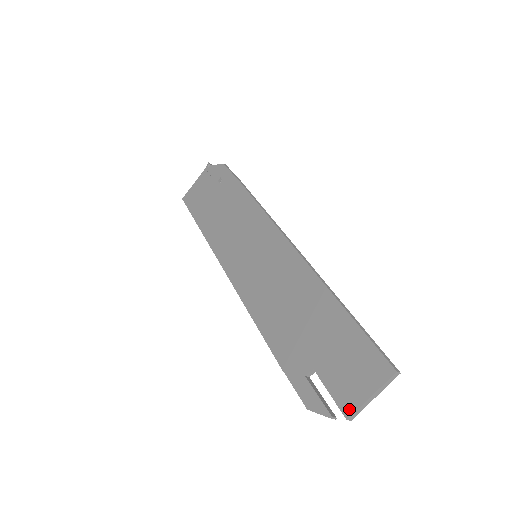
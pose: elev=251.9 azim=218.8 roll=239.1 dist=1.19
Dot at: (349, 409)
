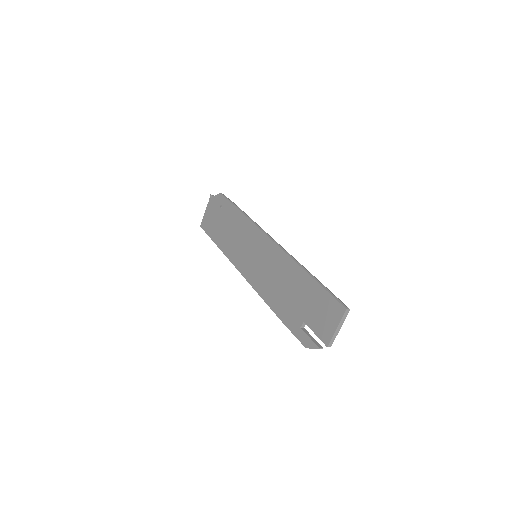
Dot at: (327, 340)
